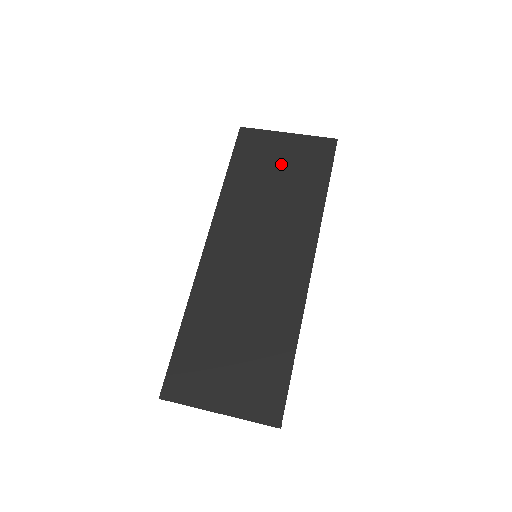
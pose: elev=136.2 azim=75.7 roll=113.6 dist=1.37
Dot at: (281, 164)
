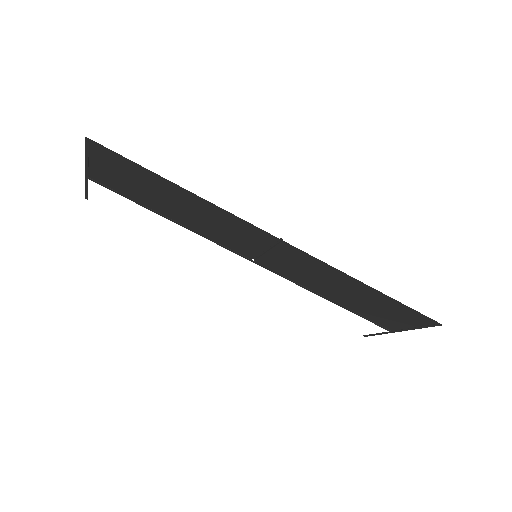
Dot at: occluded
